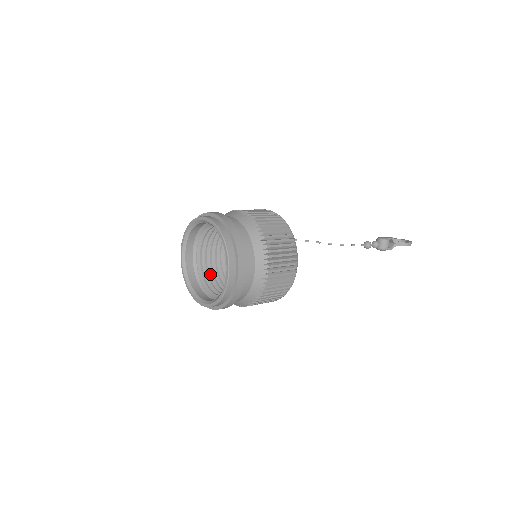
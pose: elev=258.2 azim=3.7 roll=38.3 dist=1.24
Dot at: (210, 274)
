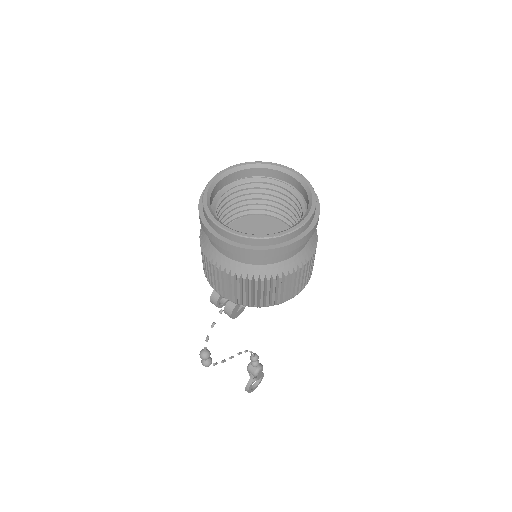
Dot at: occluded
